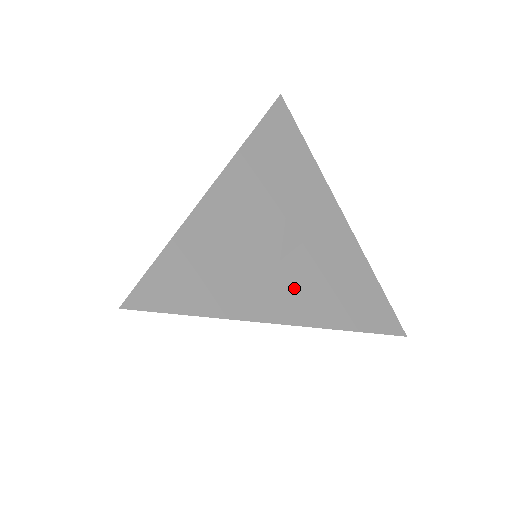
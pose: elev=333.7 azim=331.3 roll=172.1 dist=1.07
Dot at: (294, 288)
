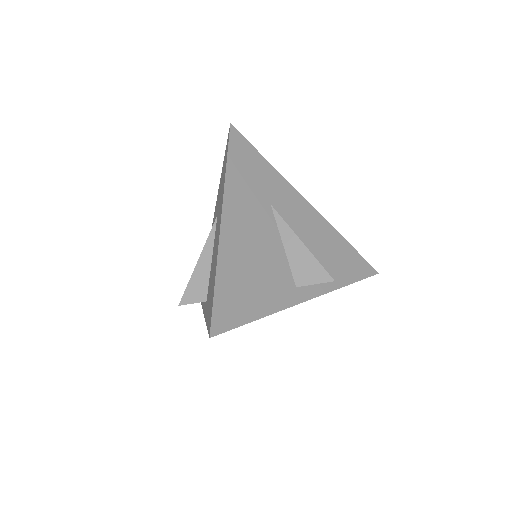
Dot at: (306, 272)
